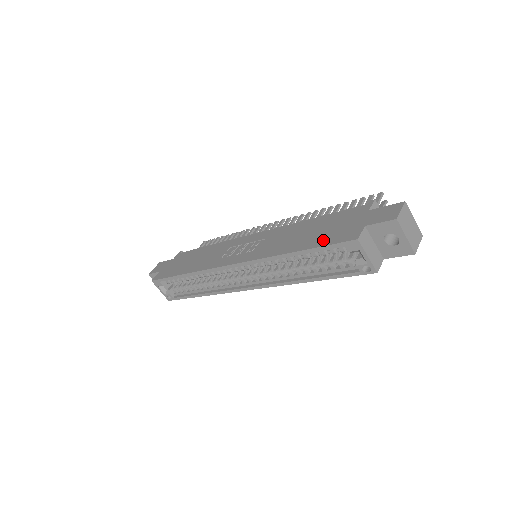
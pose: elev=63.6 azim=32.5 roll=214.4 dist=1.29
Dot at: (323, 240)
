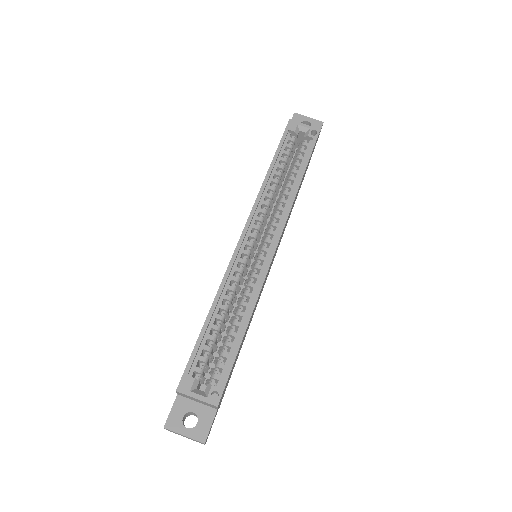
Dot at: occluded
